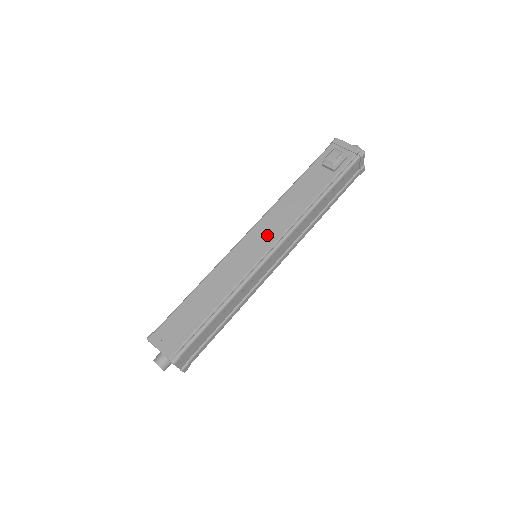
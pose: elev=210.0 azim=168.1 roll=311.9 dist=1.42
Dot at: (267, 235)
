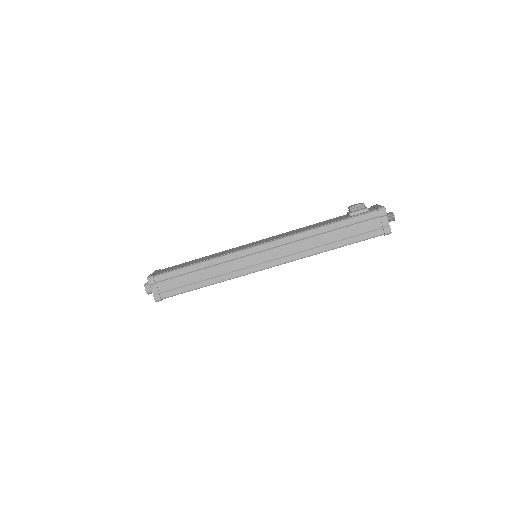
Dot at: (268, 240)
